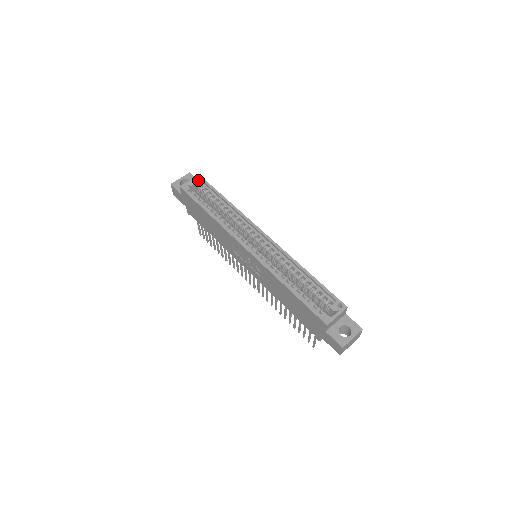
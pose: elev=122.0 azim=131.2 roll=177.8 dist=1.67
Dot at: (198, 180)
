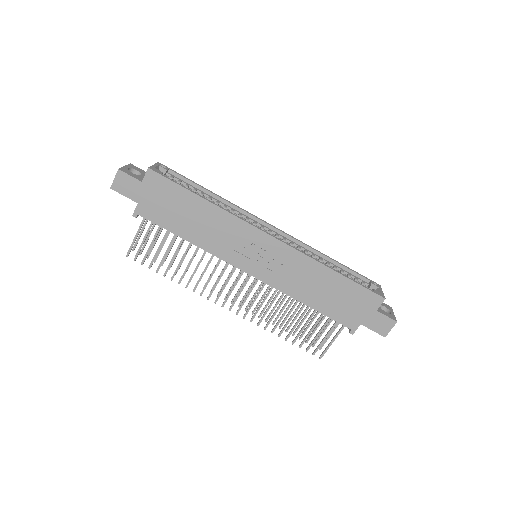
Dot at: occluded
